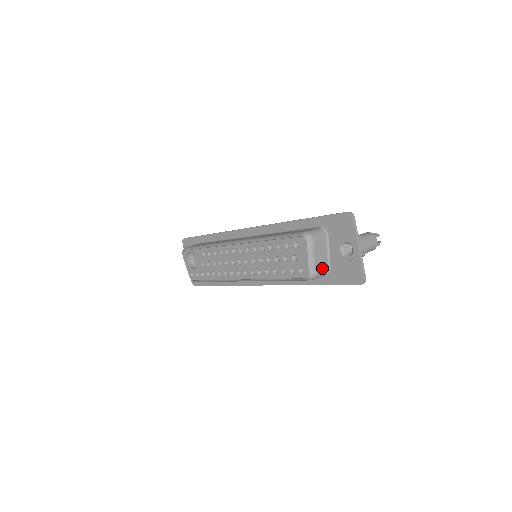
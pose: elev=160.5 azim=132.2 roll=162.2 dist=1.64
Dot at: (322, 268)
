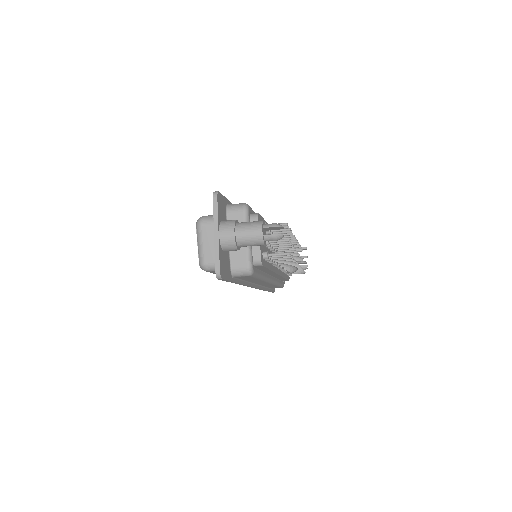
Dot at: occluded
